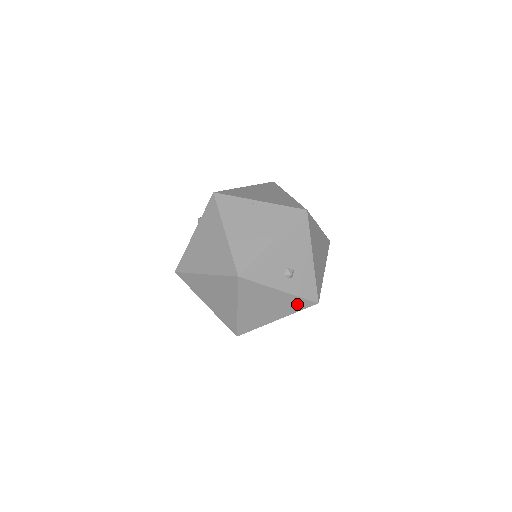
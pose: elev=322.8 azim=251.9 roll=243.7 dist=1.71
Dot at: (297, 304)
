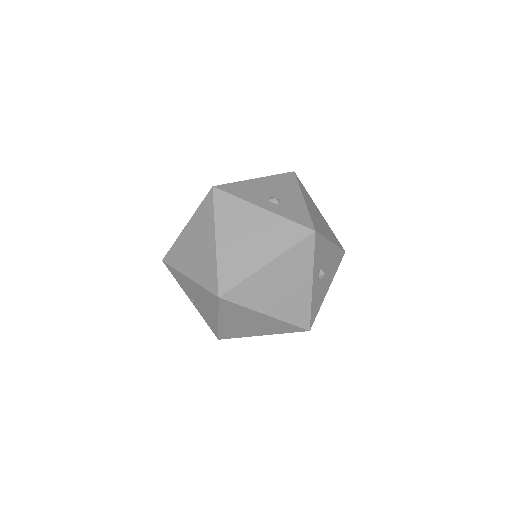
Dot at: (288, 233)
